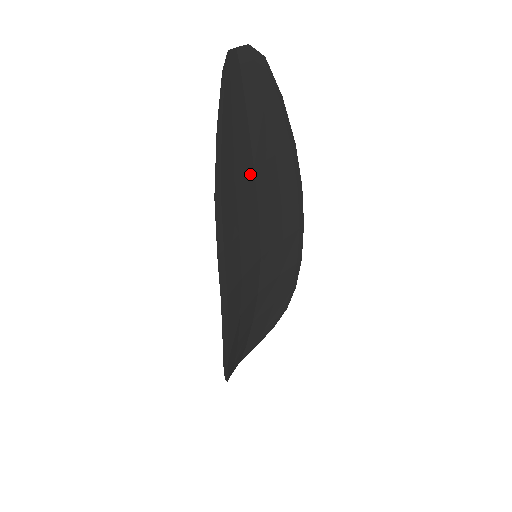
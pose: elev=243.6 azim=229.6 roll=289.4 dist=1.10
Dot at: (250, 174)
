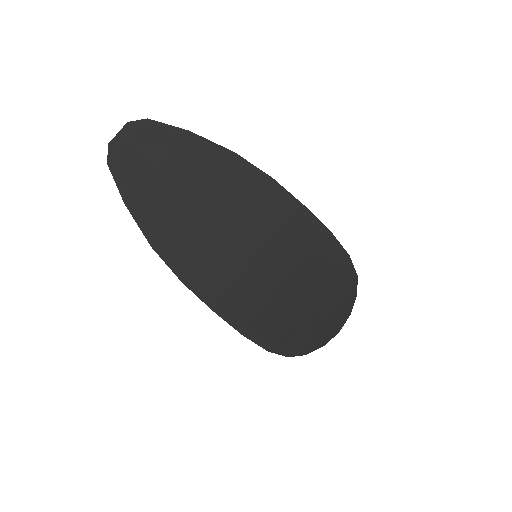
Dot at: (191, 207)
